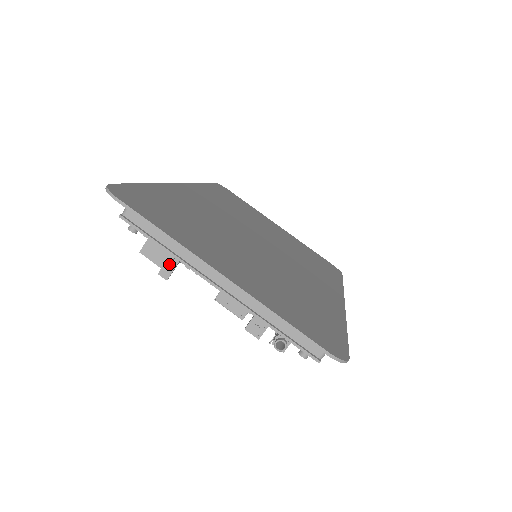
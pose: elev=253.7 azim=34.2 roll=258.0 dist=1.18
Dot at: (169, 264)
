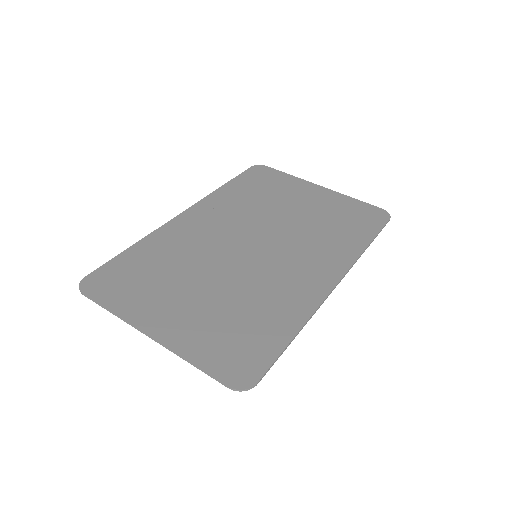
Dot at: occluded
